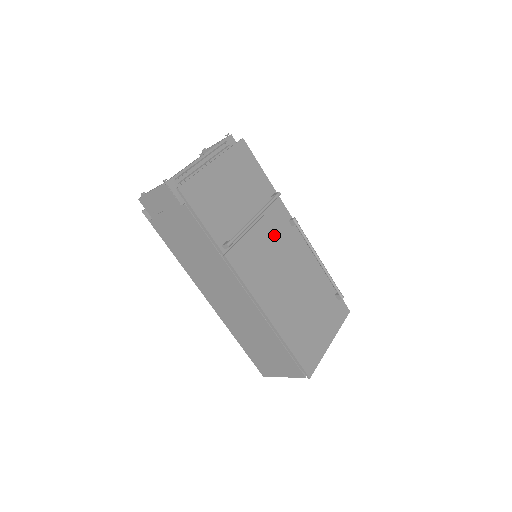
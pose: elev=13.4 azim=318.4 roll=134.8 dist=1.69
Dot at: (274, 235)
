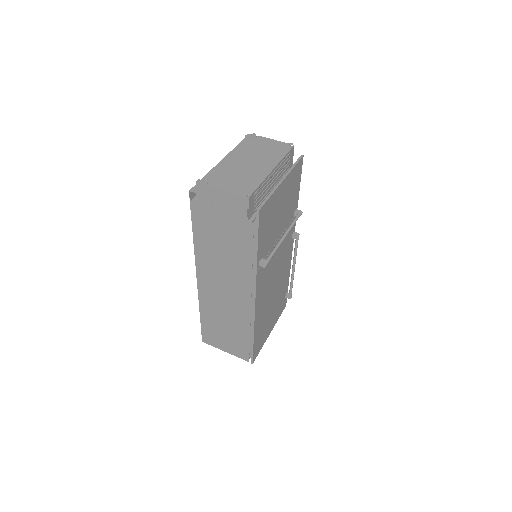
Dot at: (282, 248)
